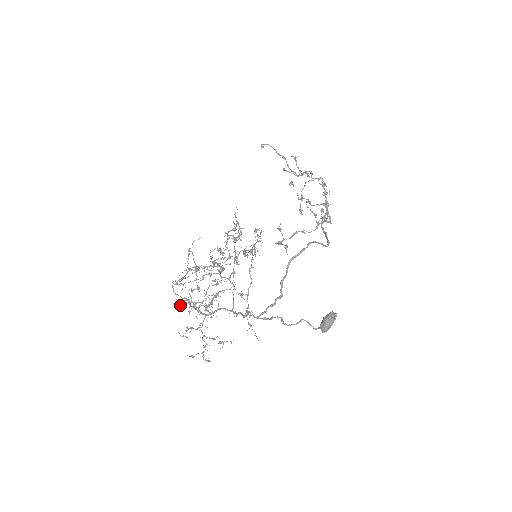
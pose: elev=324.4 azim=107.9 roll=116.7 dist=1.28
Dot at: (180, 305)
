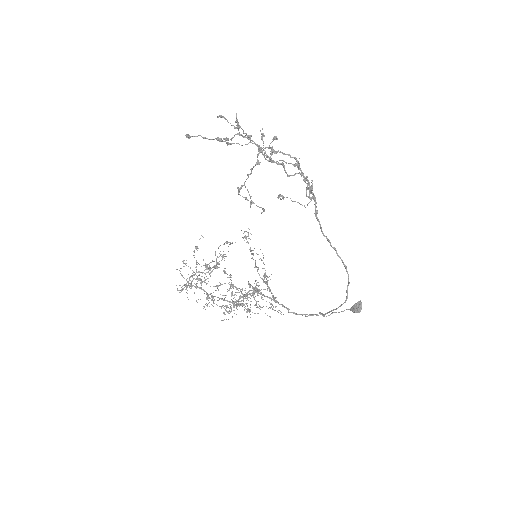
Dot at: occluded
